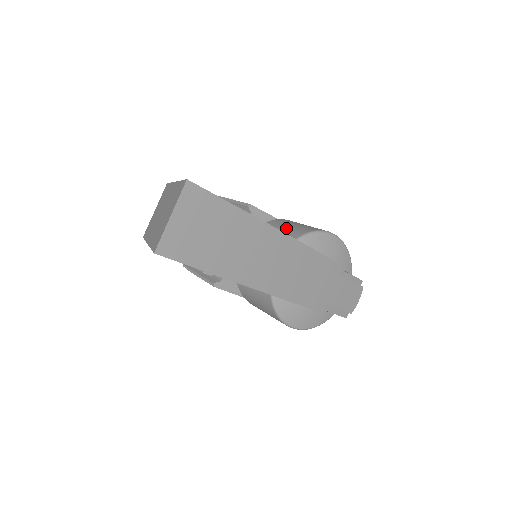
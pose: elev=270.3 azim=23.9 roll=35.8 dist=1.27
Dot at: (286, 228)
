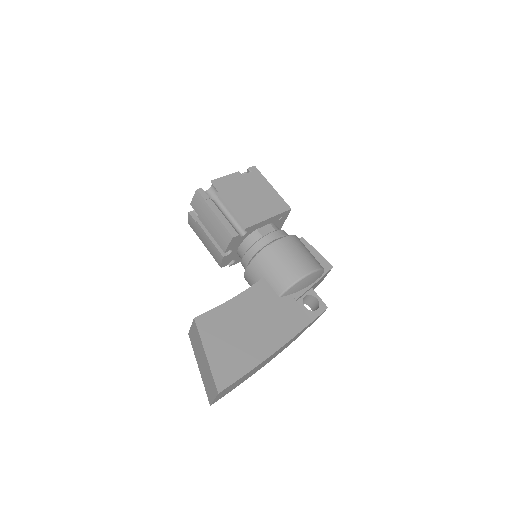
Dot at: (275, 272)
